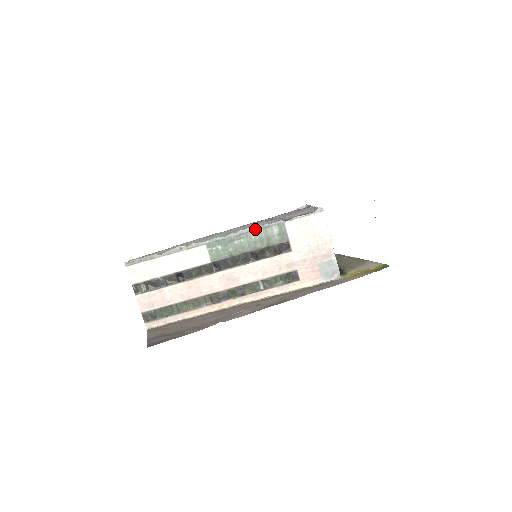
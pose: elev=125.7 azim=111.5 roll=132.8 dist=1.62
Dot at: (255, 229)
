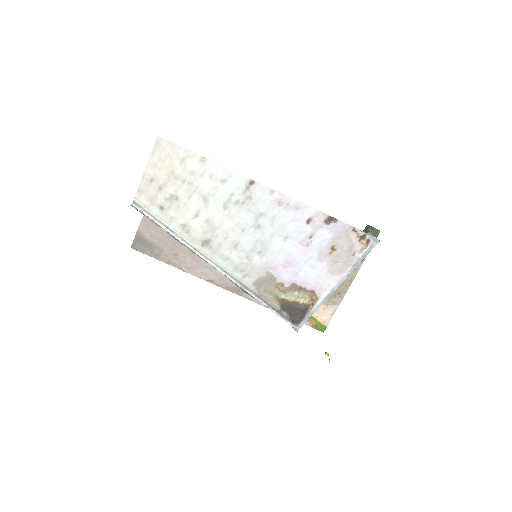
Dot at: (243, 289)
